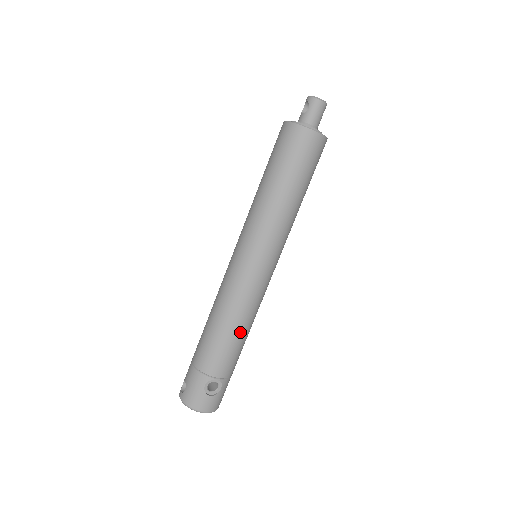
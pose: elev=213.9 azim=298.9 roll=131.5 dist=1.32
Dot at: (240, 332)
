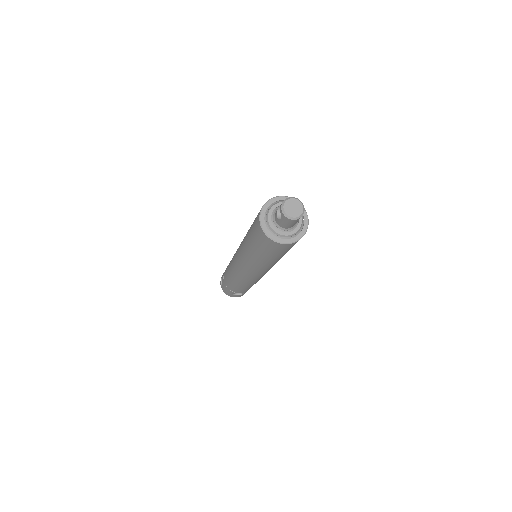
Dot at: occluded
